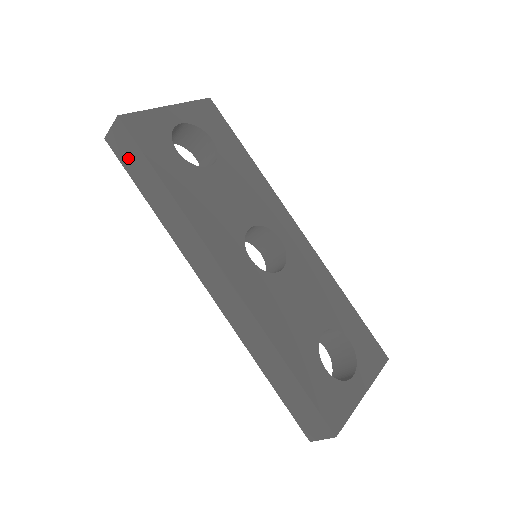
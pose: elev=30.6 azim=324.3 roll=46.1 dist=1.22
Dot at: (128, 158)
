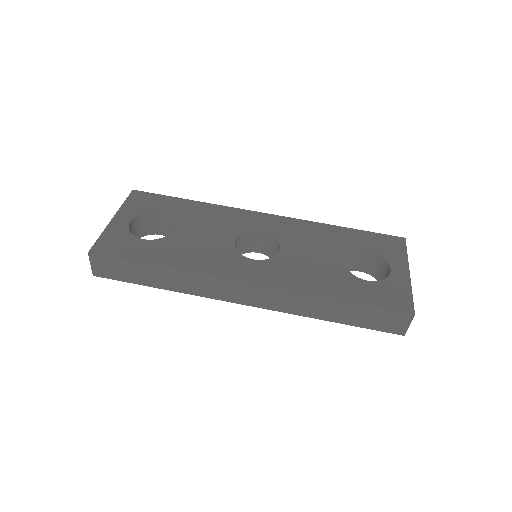
Dot at: (119, 273)
